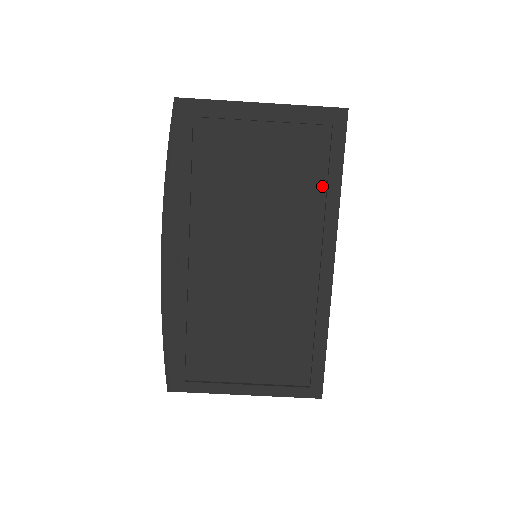
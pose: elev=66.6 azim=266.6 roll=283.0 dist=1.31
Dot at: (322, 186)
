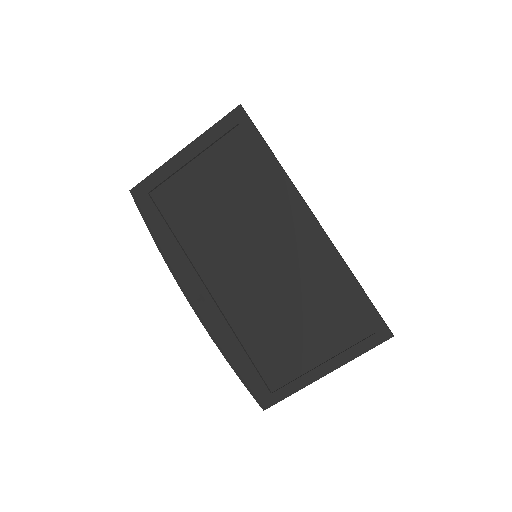
Dot at: (263, 169)
